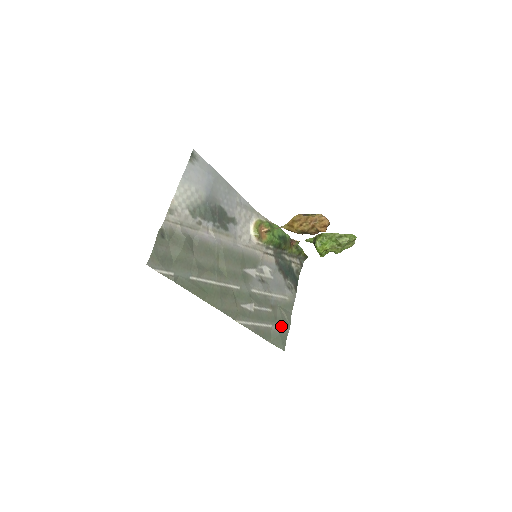
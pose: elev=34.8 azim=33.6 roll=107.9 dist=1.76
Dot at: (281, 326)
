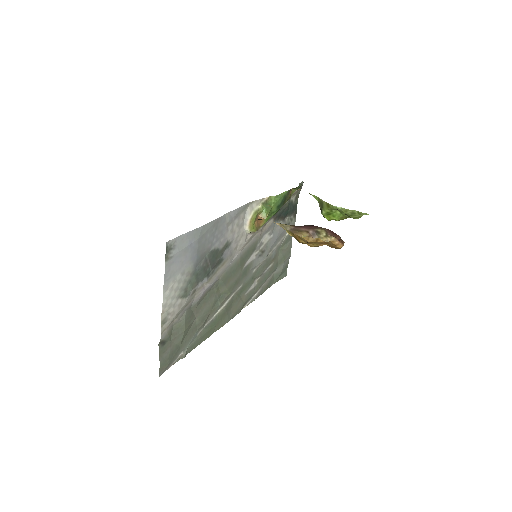
Dot at: (283, 264)
